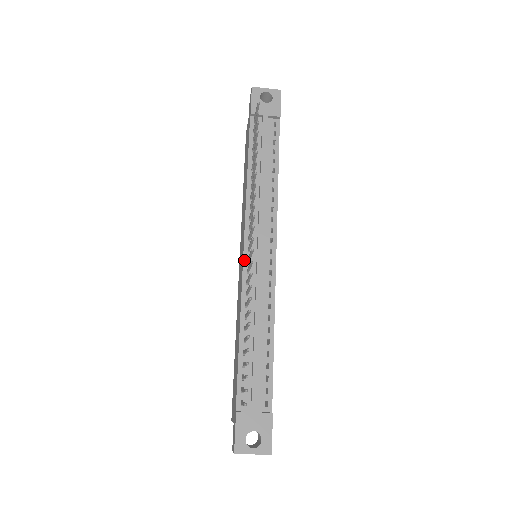
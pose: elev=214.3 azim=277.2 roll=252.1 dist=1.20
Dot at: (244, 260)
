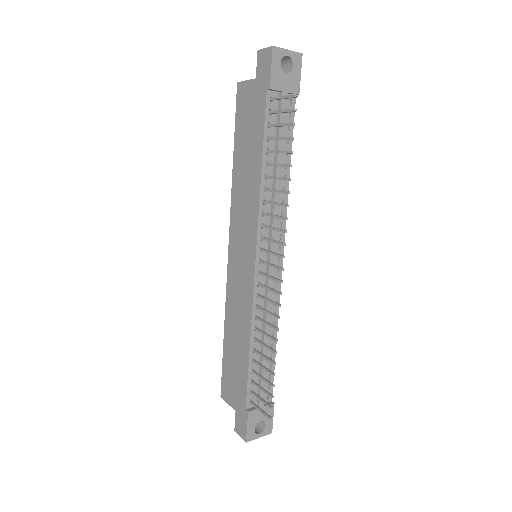
Dot at: (255, 273)
